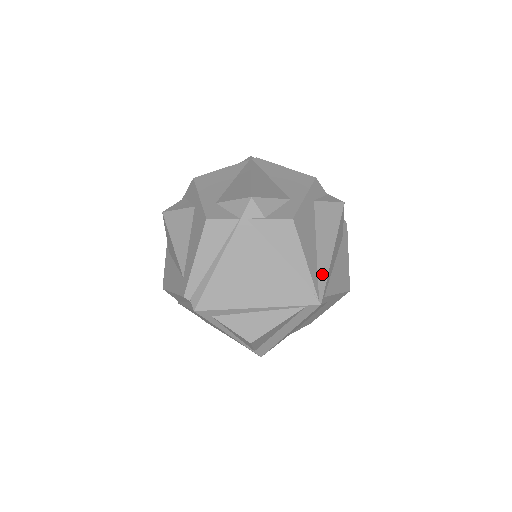
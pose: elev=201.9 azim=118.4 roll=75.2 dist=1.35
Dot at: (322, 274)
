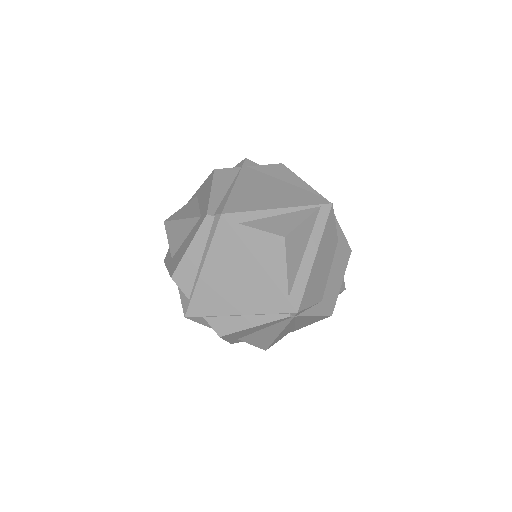
Dot at: occluded
